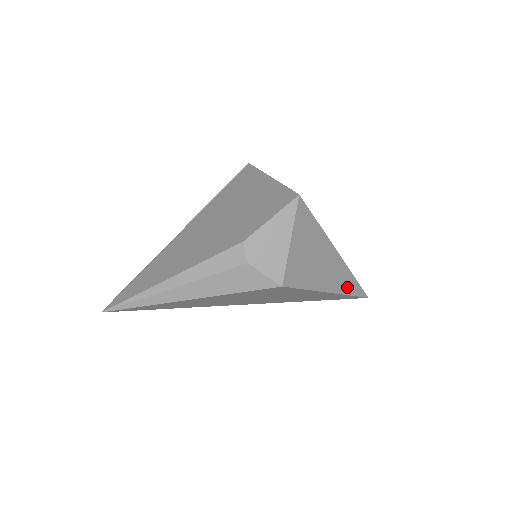
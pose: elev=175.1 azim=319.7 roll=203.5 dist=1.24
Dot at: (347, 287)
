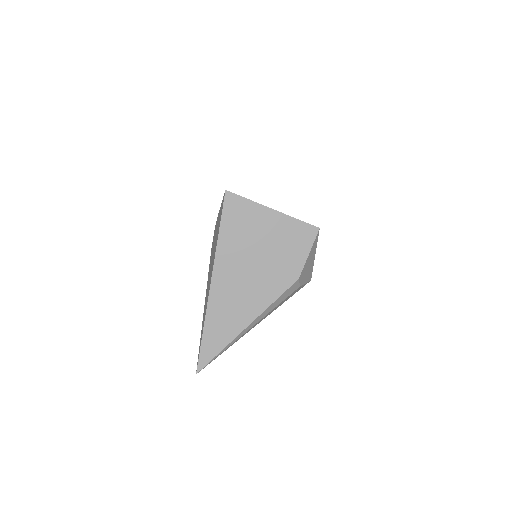
Dot at: occluded
